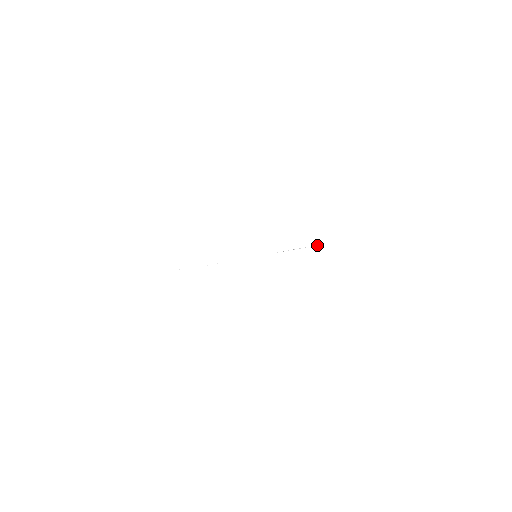
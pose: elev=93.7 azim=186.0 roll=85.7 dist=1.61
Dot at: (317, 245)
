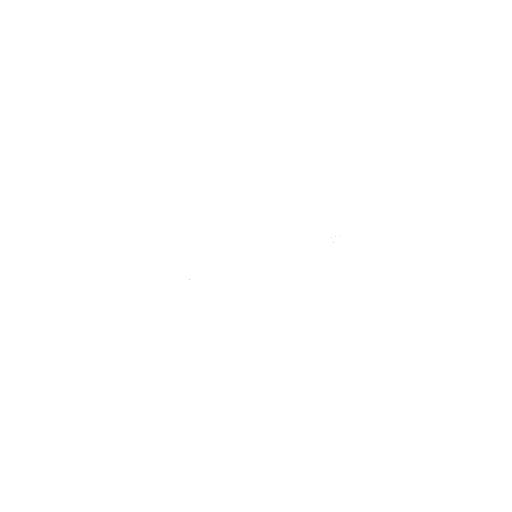
Dot at: occluded
